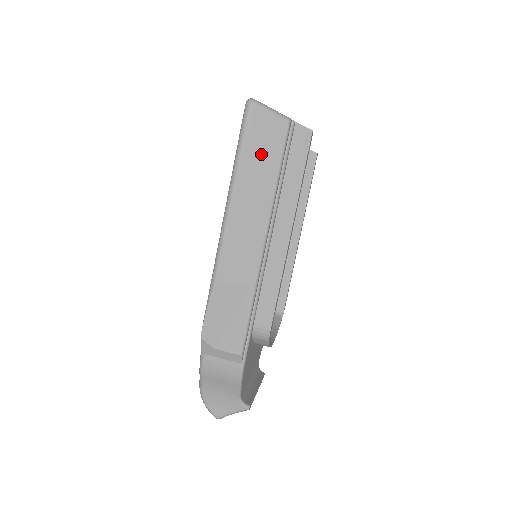
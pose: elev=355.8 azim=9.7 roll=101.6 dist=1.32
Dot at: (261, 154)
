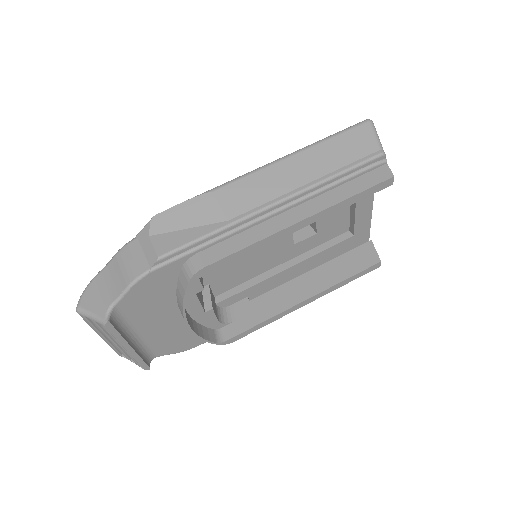
Dot at: (340, 152)
